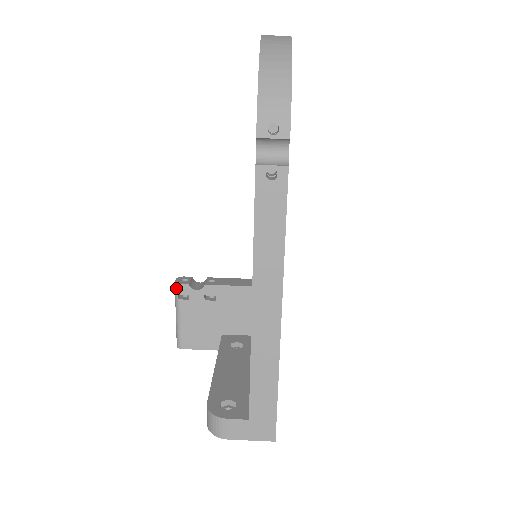
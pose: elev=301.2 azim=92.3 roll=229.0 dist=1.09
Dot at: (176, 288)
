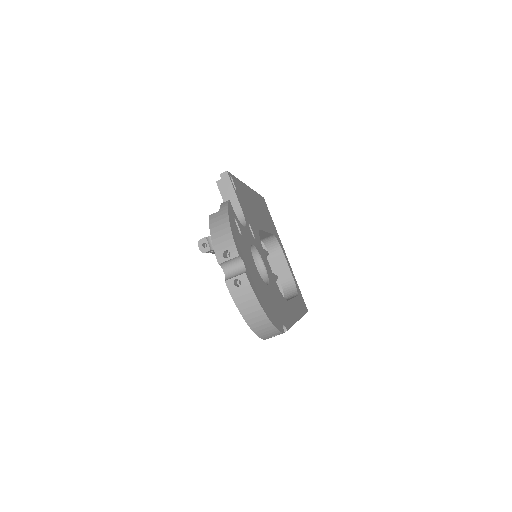
Dot at: occluded
